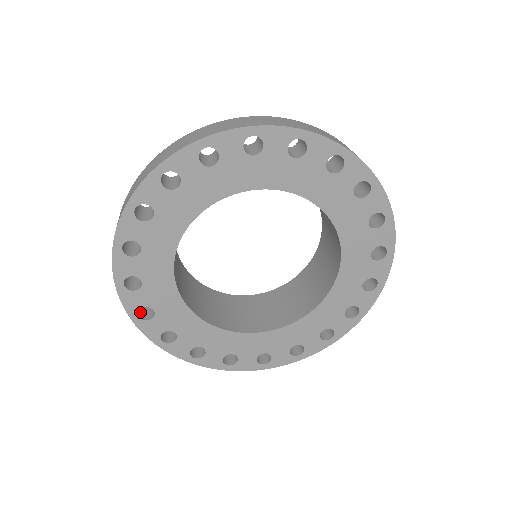
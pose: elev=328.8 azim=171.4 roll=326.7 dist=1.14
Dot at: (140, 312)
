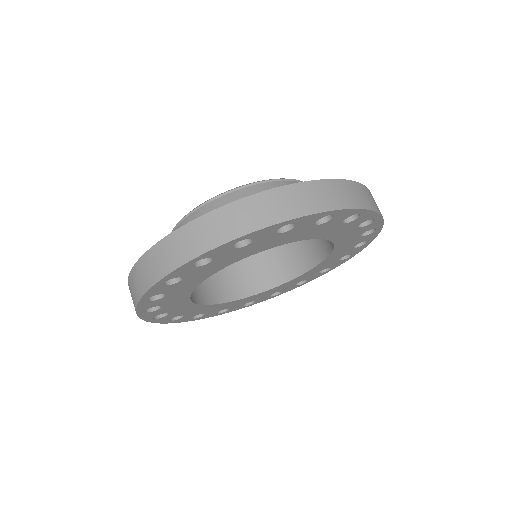
Dot at: occluded
